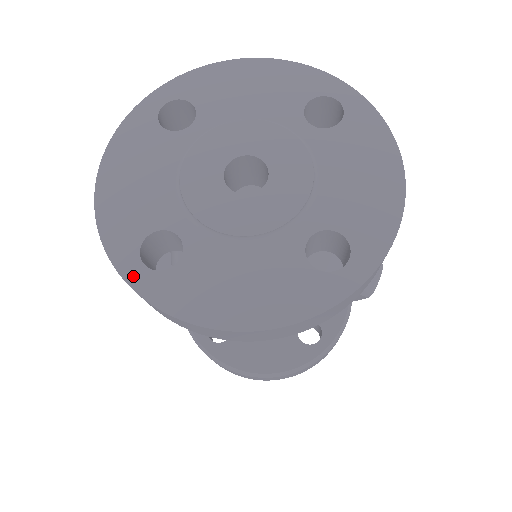
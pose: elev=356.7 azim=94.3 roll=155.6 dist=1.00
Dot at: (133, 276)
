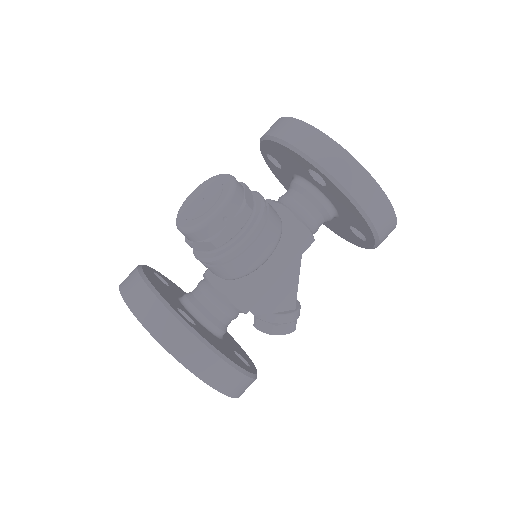
Dot at: (341, 148)
